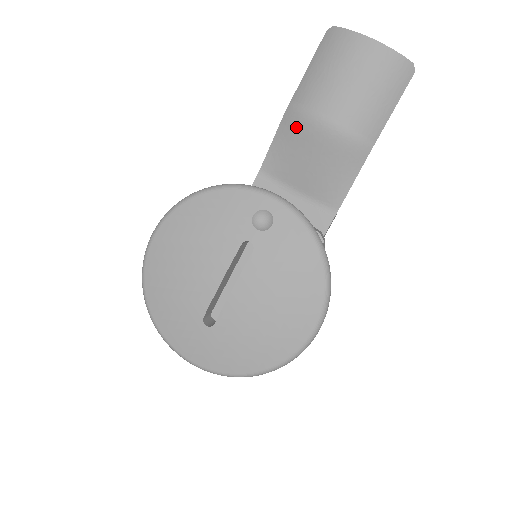
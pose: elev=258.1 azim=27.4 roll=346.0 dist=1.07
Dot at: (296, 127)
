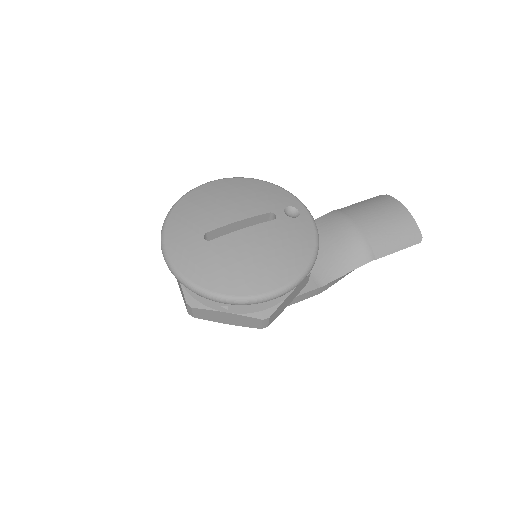
Dot at: (332, 220)
